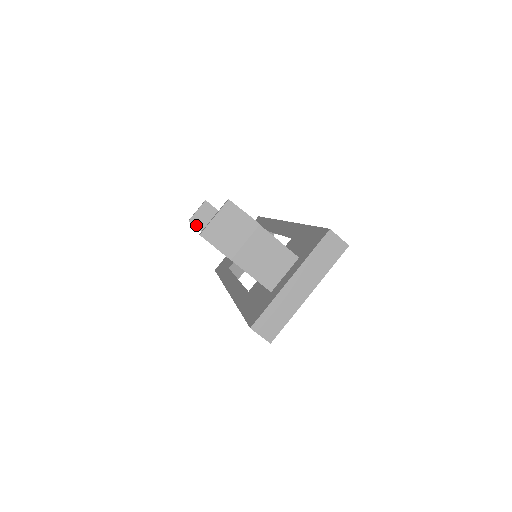
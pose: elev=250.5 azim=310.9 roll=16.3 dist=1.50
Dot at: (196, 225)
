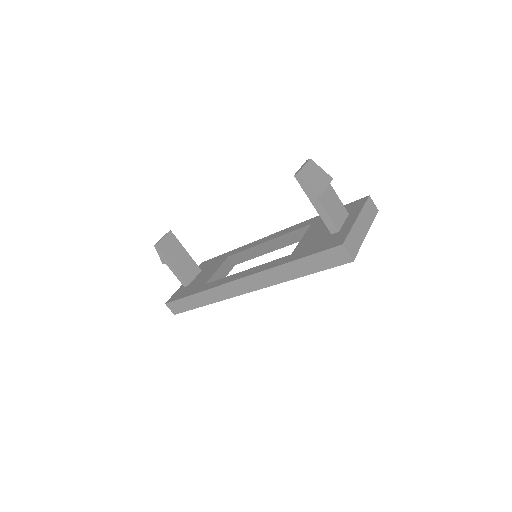
Dot at: (161, 250)
